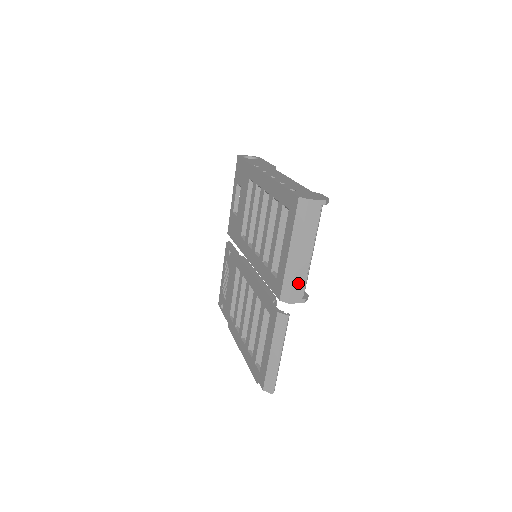
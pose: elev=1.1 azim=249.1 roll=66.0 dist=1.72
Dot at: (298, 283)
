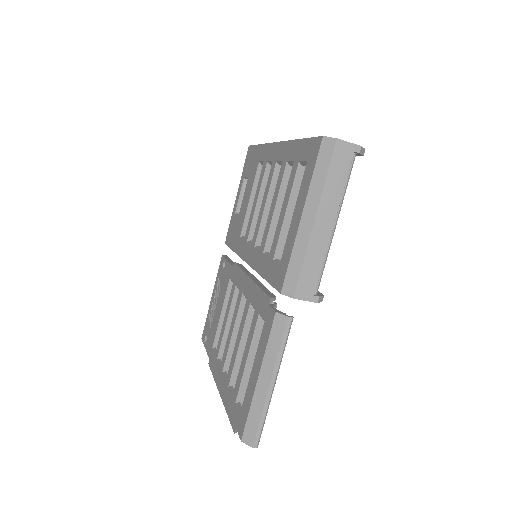
Dot at: (310, 268)
